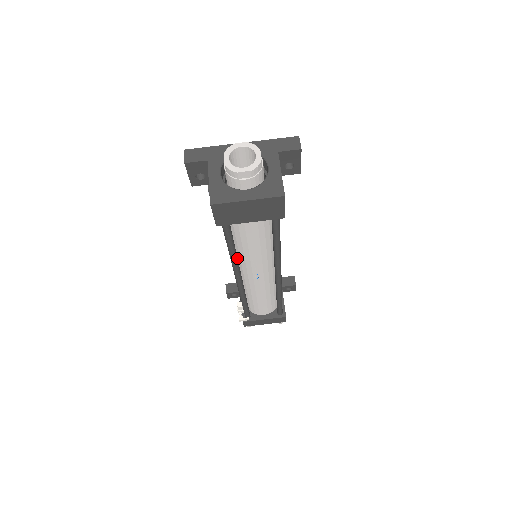
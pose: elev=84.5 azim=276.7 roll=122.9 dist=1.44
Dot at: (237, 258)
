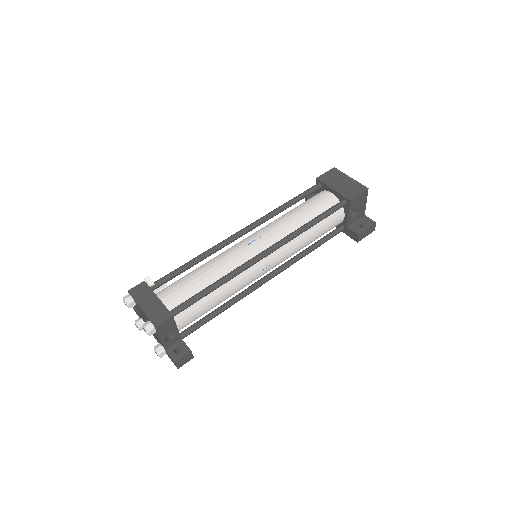
Dot at: (276, 214)
